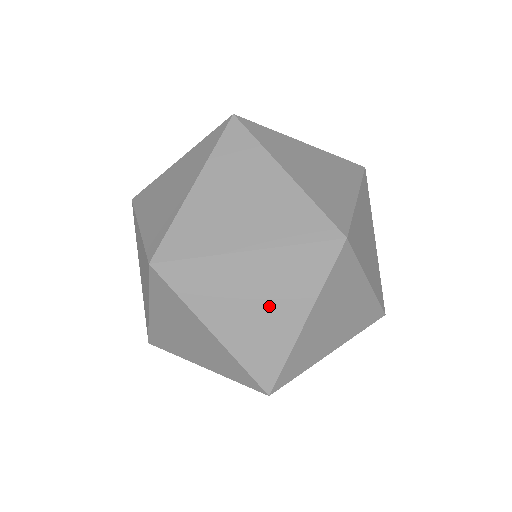
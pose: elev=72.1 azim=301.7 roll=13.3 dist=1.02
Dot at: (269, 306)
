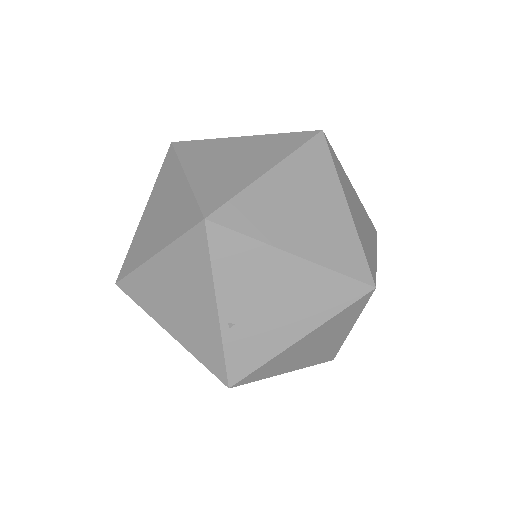
Dot at: (243, 161)
